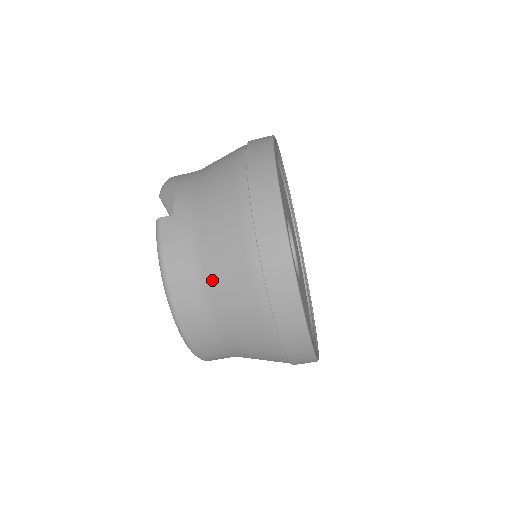
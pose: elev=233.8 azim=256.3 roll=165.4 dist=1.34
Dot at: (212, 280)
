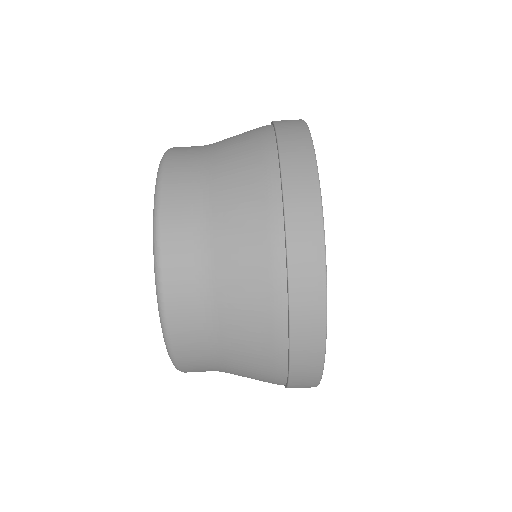
Dot at: (216, 165)
